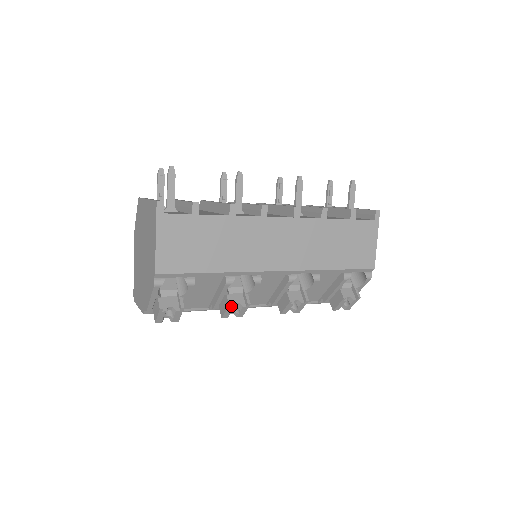
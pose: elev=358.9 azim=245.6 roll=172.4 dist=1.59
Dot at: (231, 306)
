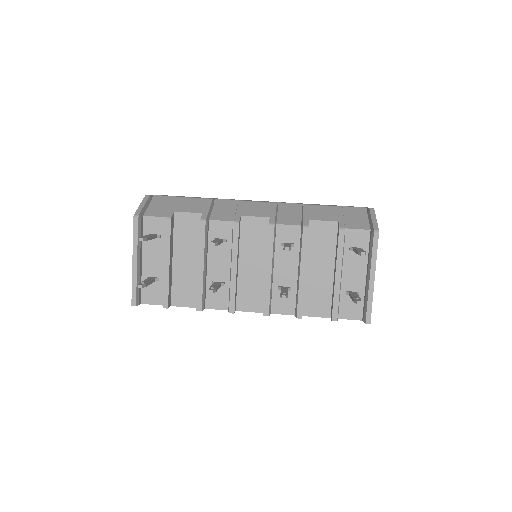
Dot at: occluded
